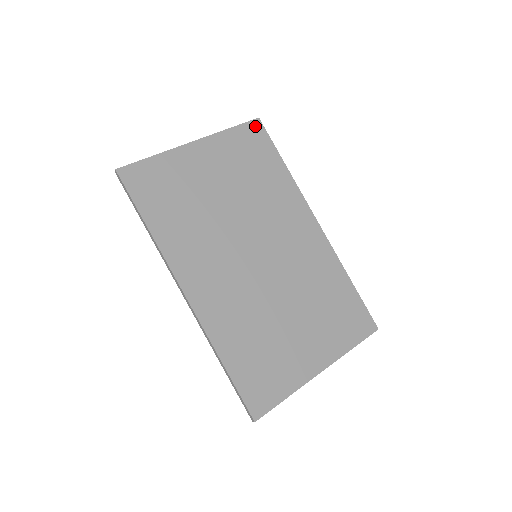
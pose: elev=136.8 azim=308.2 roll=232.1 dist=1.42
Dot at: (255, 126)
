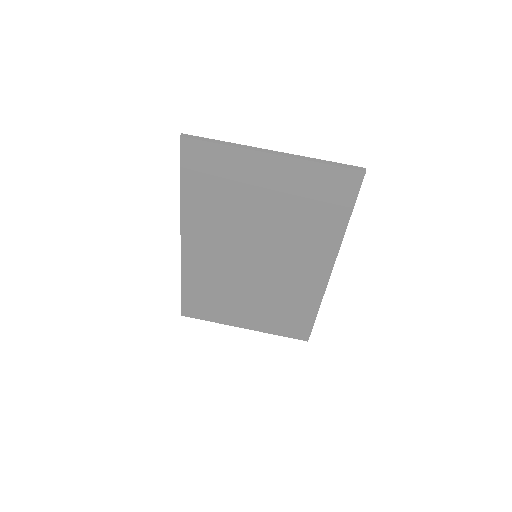
Dot at: (353, 176)
